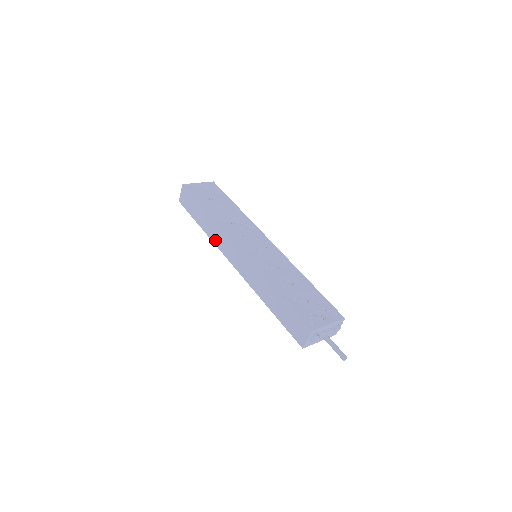
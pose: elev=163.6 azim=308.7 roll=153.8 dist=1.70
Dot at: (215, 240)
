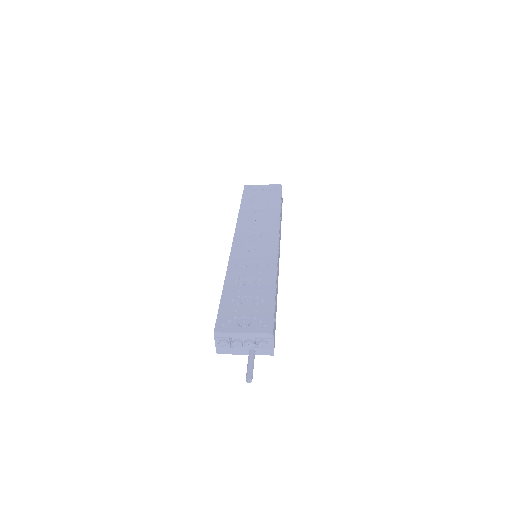
Dot at: occluded
